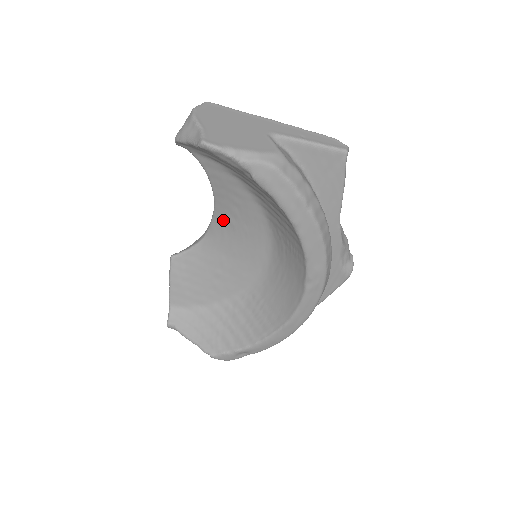
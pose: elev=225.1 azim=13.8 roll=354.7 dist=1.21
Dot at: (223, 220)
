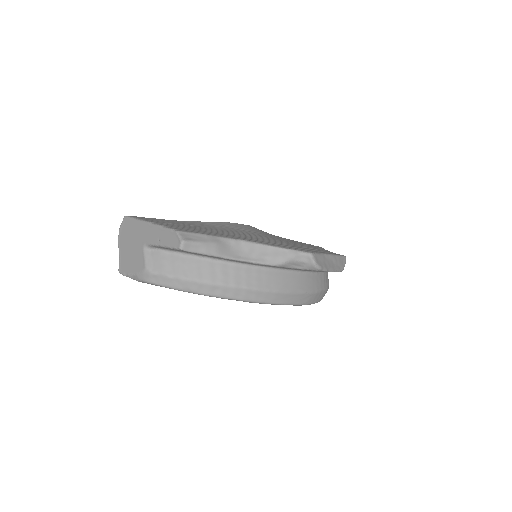
Dot at: occluded
